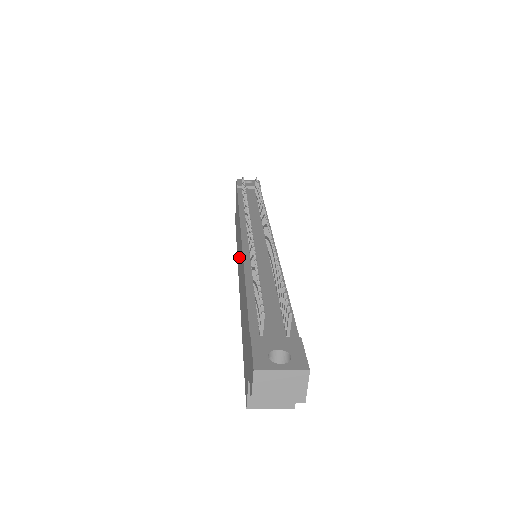
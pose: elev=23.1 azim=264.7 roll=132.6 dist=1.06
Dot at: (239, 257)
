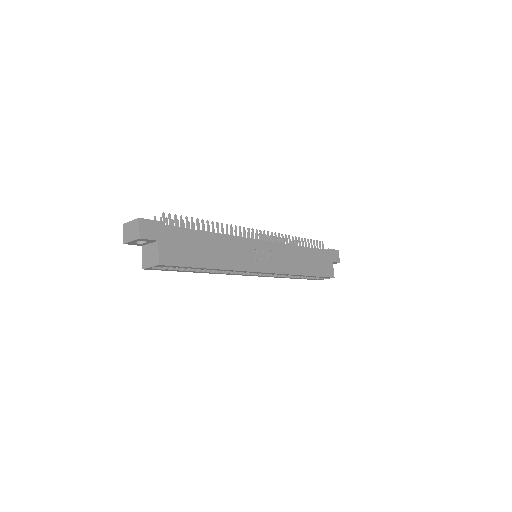
Dot at: occluded
